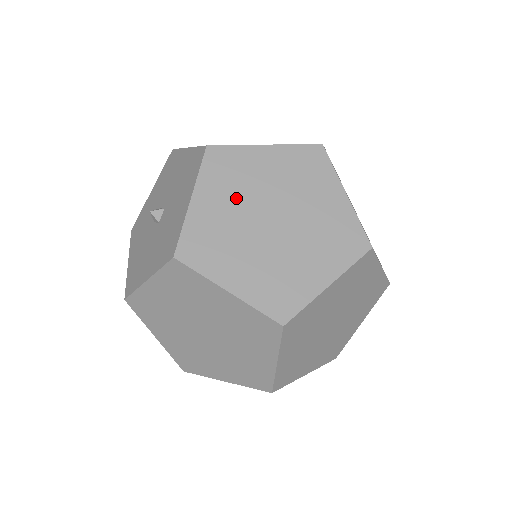
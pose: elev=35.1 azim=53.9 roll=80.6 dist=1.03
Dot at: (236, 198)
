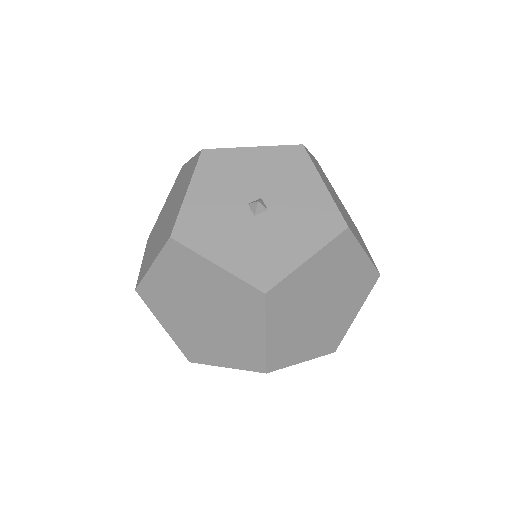
Dot at: (324, 277)
